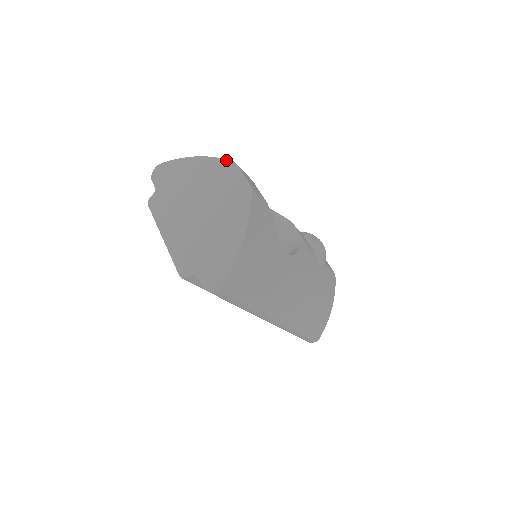
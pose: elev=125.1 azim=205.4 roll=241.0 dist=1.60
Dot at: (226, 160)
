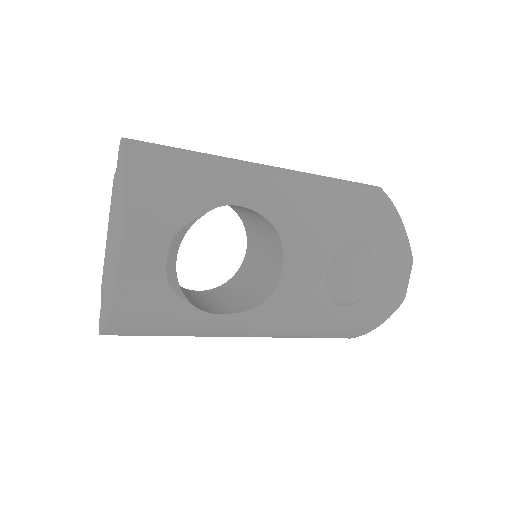
Dot at: (123, 215)
